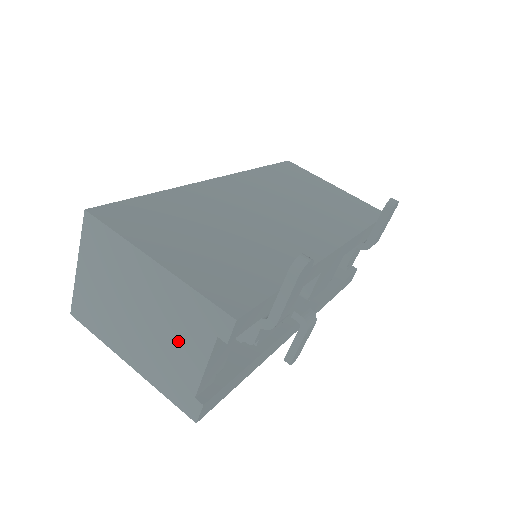
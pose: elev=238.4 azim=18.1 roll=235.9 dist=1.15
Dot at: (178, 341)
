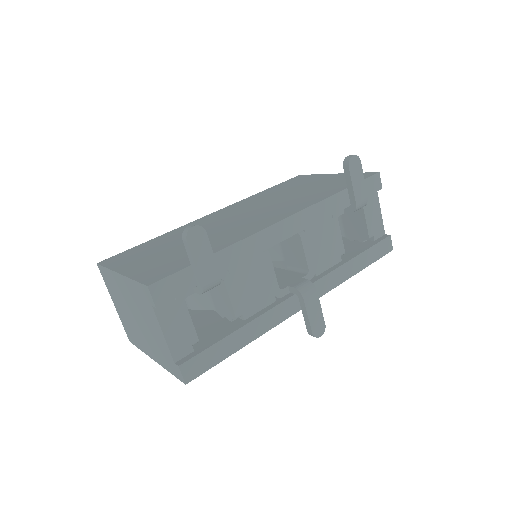
Dot at: (150, 323)
